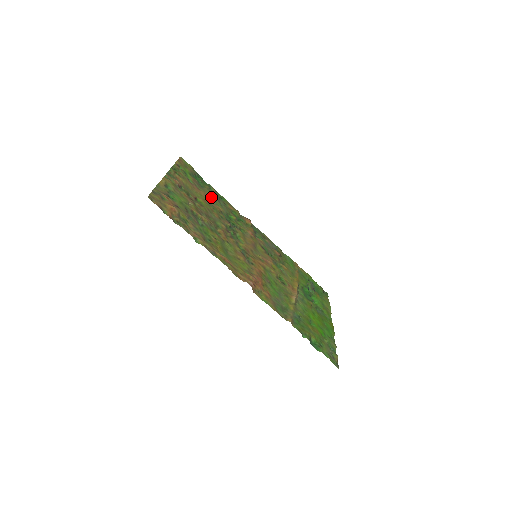
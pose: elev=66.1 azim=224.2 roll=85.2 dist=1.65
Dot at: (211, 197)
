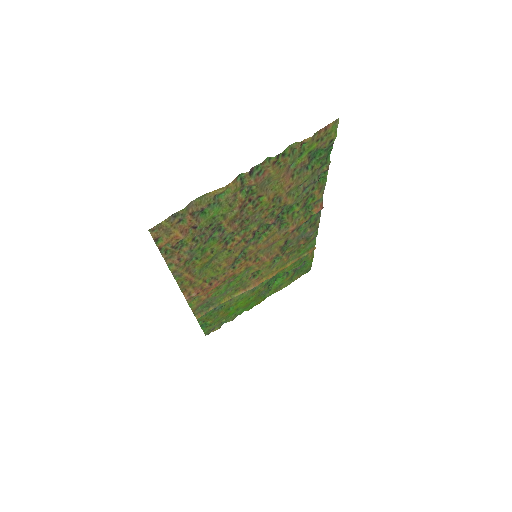
Dot at: (298, 186)
